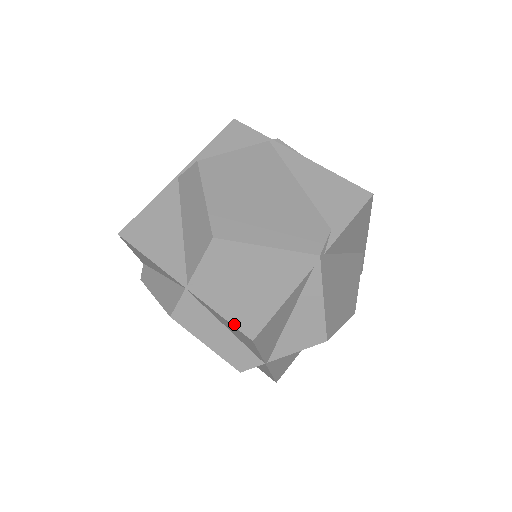
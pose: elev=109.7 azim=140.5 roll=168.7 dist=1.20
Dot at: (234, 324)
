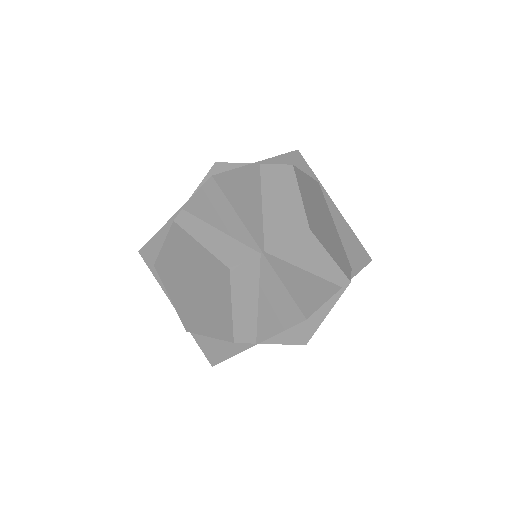
Dot at: (295, 300)
